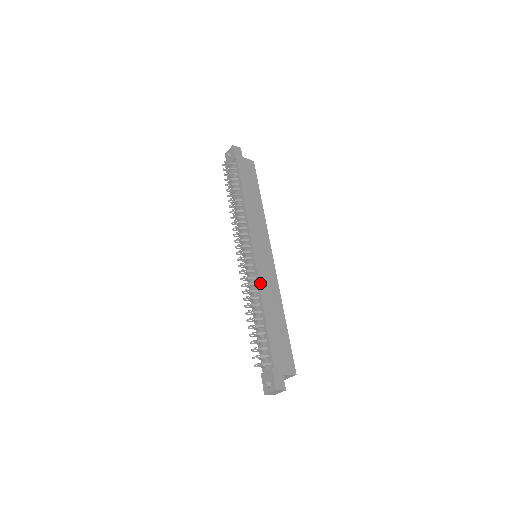
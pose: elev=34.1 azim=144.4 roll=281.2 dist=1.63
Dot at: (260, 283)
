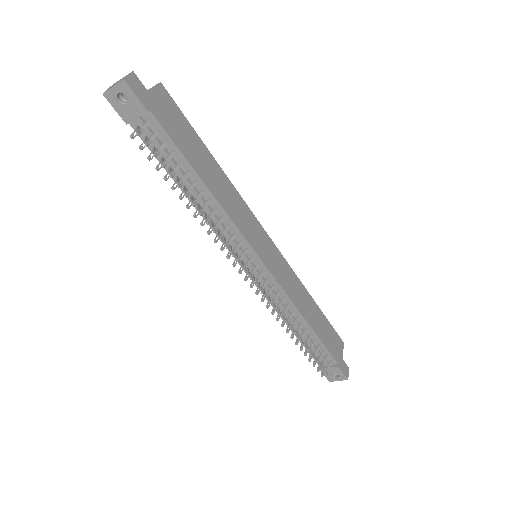
Dot at: (289, 296)
